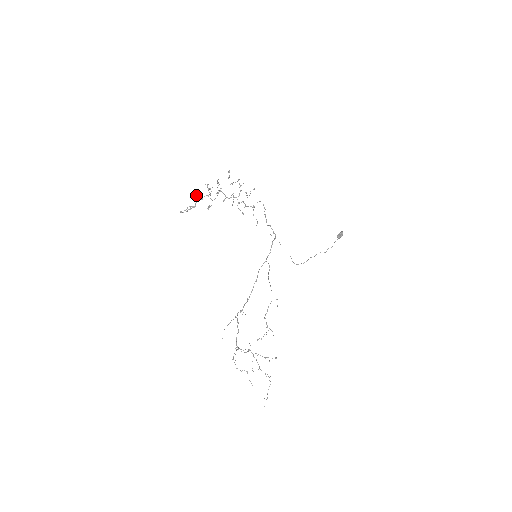
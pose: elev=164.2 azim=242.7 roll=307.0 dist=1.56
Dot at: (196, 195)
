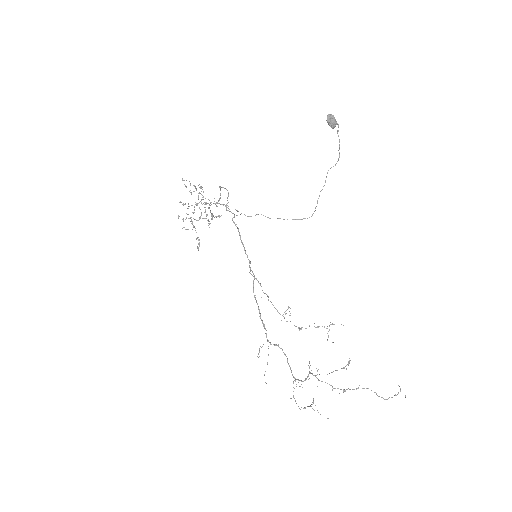
Dot at: occluded
